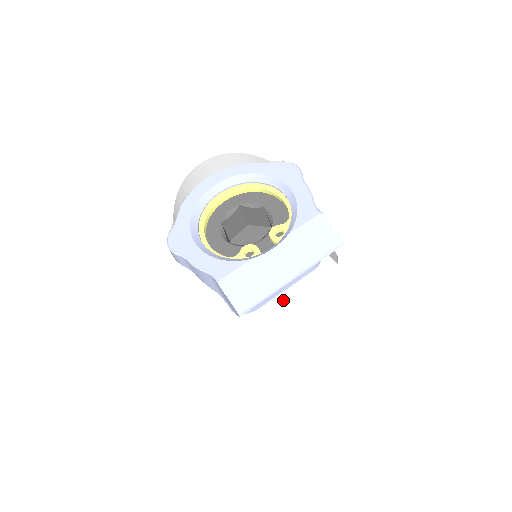
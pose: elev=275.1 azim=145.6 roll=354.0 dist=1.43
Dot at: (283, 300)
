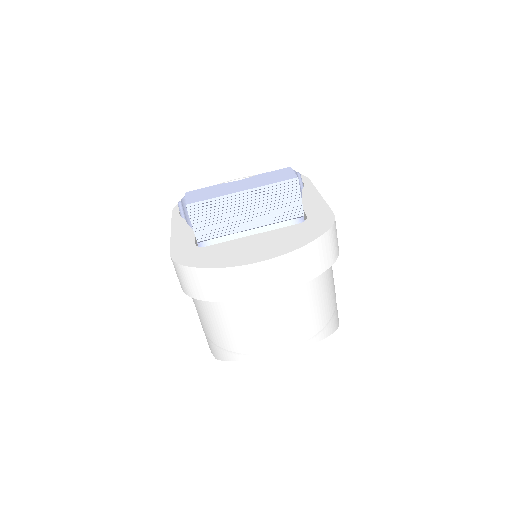
Dot at: occluded
